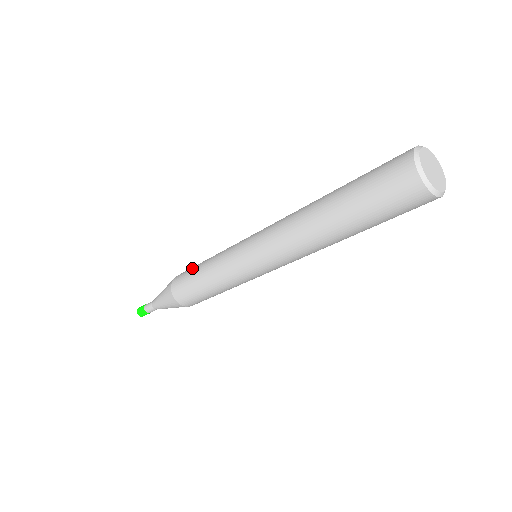
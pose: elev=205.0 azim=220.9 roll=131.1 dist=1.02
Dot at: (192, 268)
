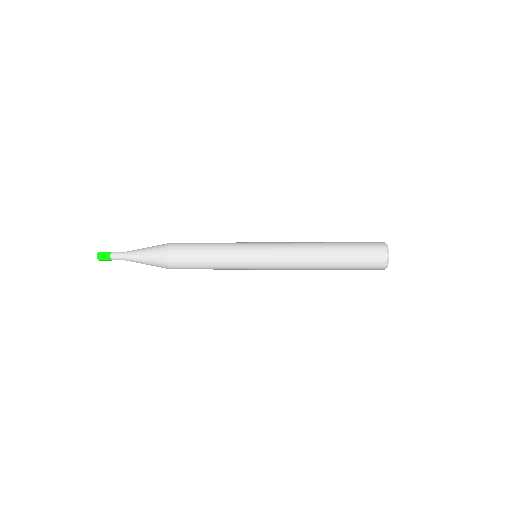
Dot at: occluded
